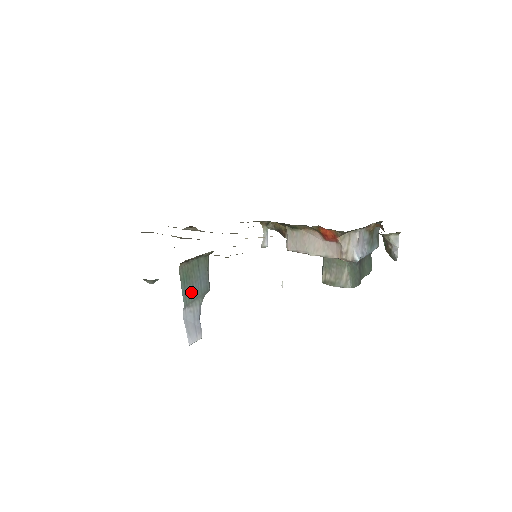
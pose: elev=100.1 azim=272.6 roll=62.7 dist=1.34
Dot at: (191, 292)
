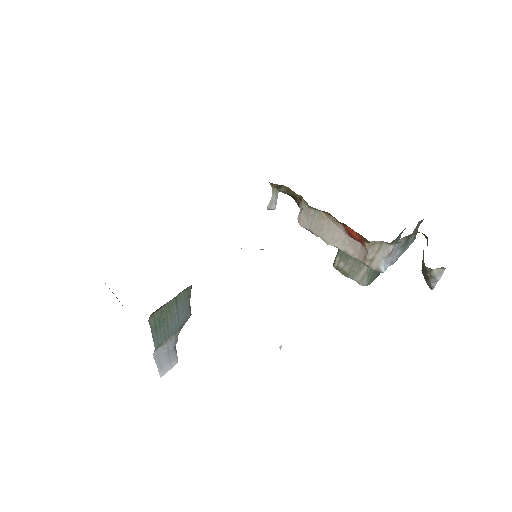
Dot at: (165, 332)
